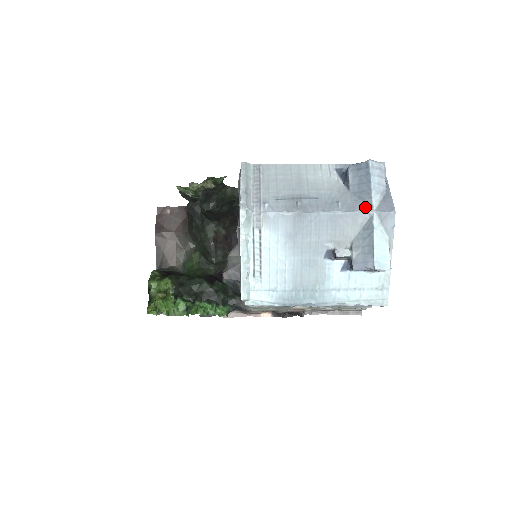
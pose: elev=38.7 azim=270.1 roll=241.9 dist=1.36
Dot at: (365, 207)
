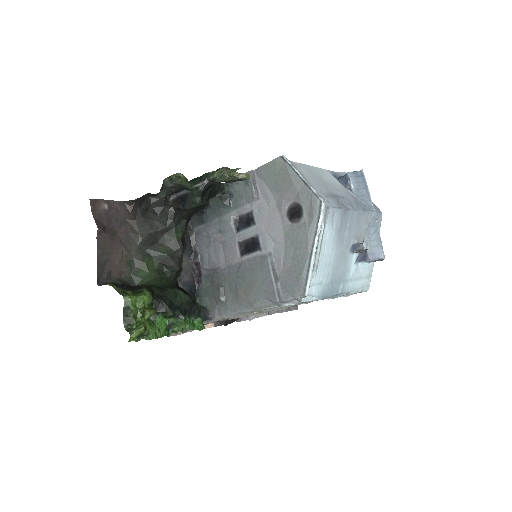
Dot at: (369, 208)
